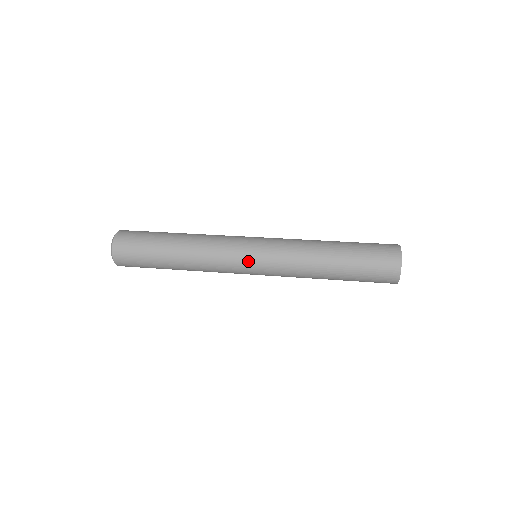
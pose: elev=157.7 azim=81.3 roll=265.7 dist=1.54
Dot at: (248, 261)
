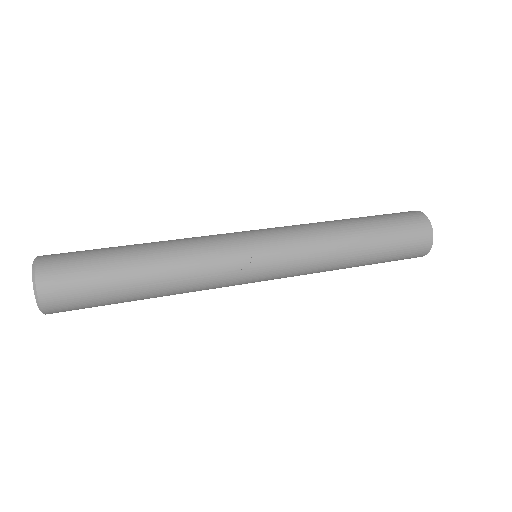
Dot at: (257, 258)
